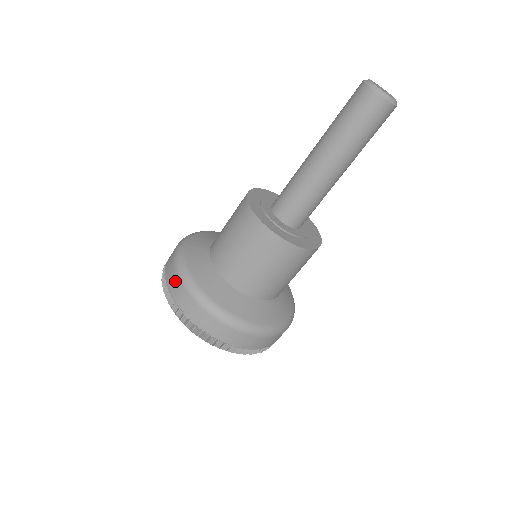
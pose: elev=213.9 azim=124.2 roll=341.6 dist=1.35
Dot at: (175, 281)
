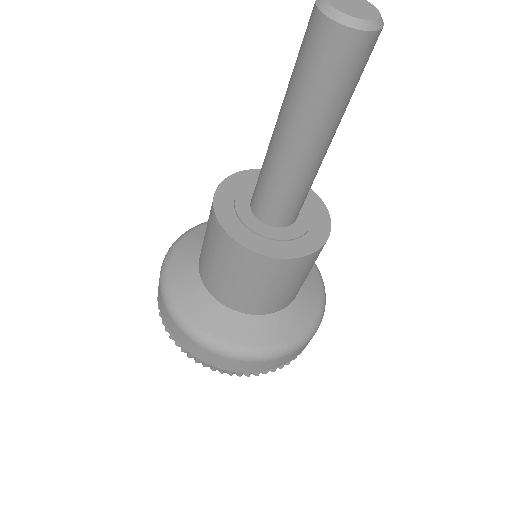
Dot at: (172, 324)
